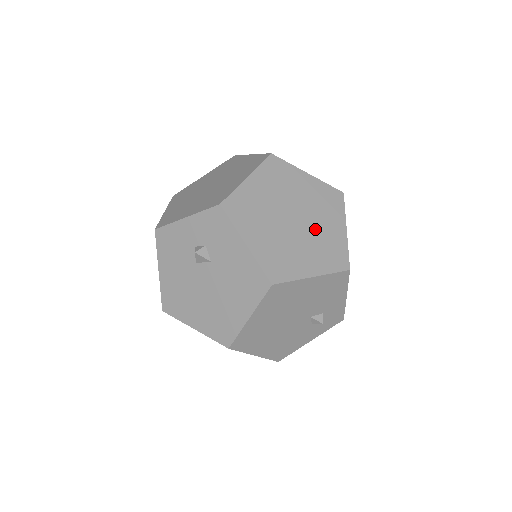
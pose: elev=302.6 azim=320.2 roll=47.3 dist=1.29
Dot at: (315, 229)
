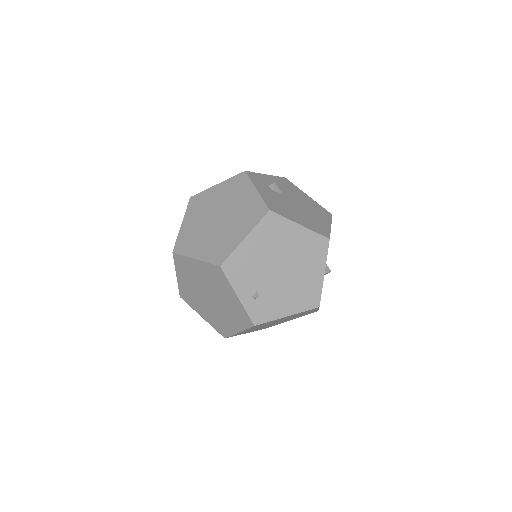
Dot at: (219, 312)
